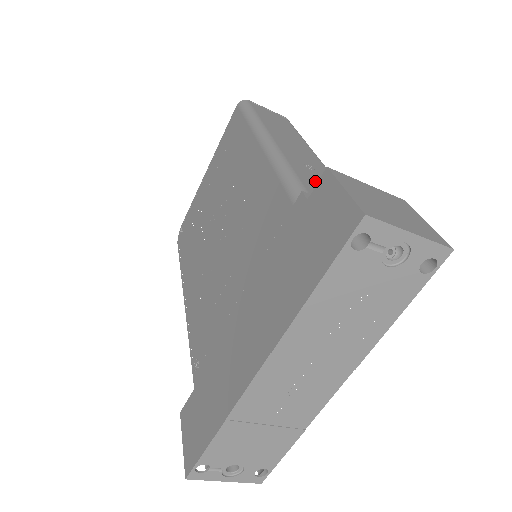
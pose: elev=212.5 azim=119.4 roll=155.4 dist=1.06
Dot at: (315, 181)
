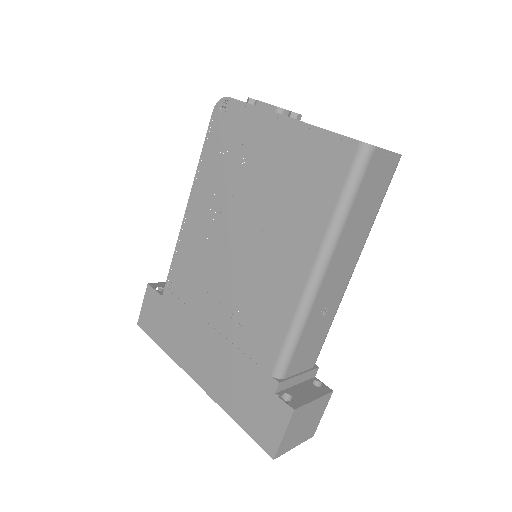
Dot at: (309, 342)
